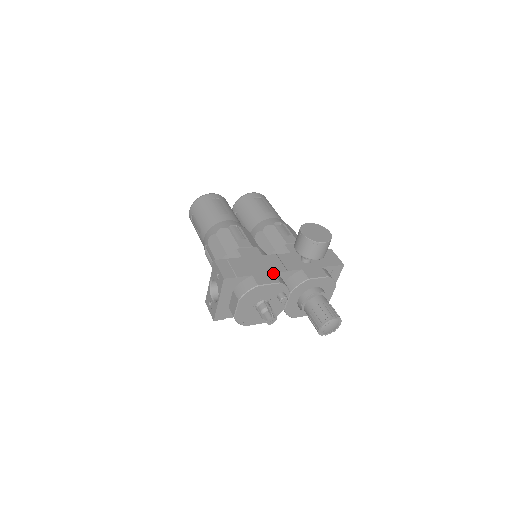
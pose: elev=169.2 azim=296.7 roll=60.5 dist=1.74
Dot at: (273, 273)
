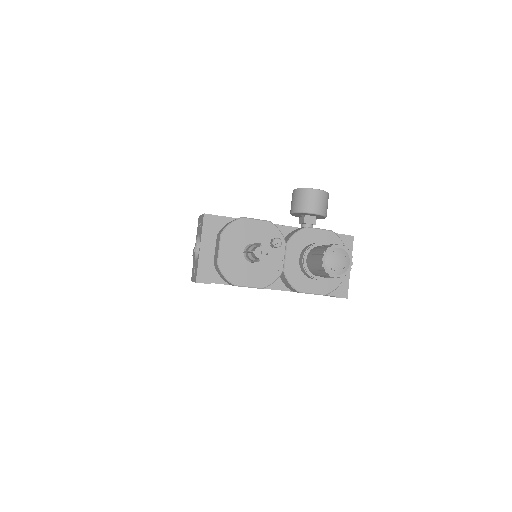
Dot at: occluded
